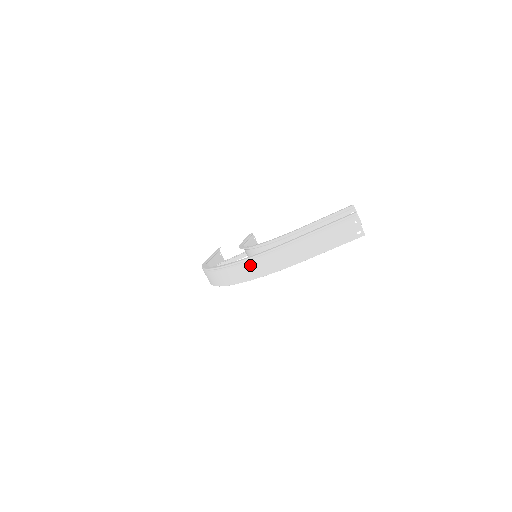
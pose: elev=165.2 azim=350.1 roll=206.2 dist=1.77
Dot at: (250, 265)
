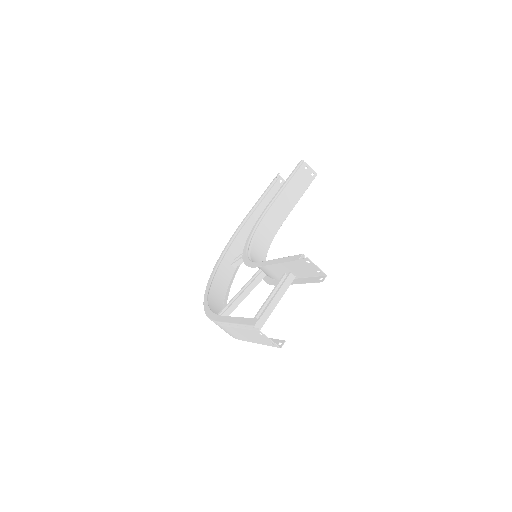
Dot at: occluded
